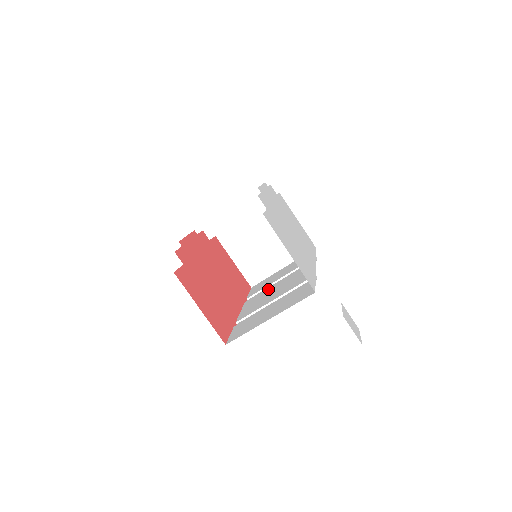
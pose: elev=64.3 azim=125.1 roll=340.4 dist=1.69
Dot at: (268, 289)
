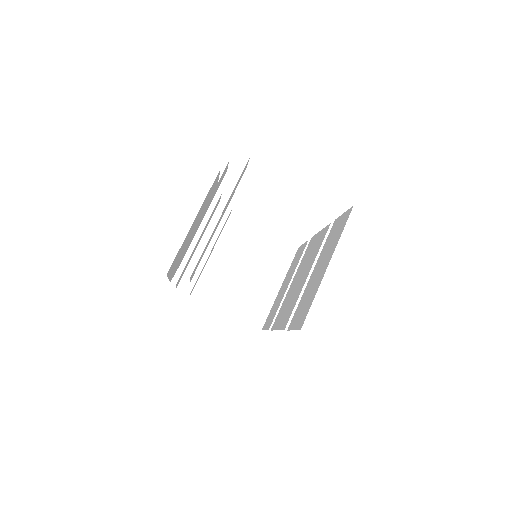
Dot at: (287, 295)
